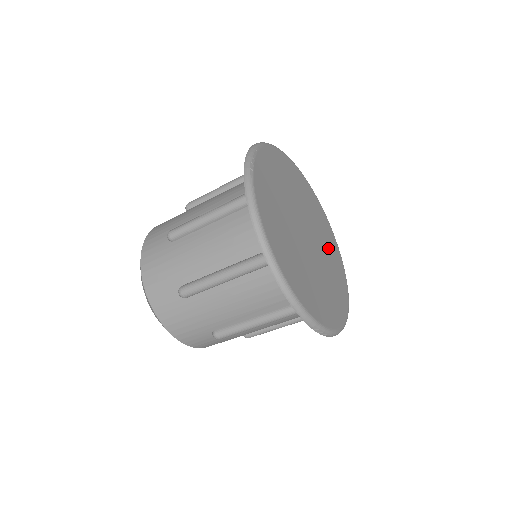
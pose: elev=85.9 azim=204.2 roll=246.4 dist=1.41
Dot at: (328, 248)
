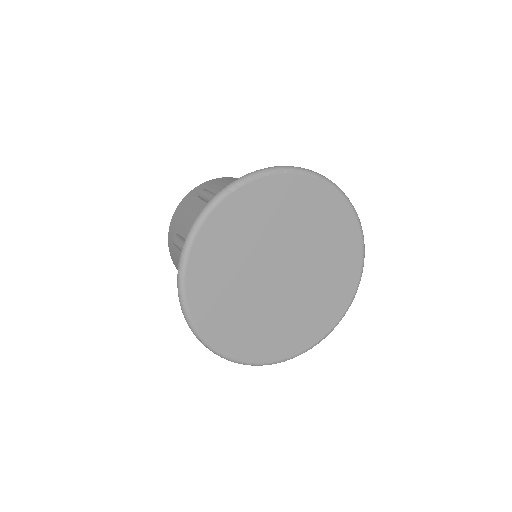
Dot at: (319, 299)
